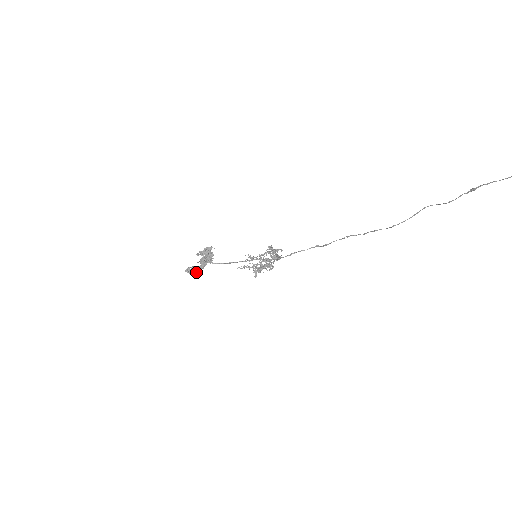
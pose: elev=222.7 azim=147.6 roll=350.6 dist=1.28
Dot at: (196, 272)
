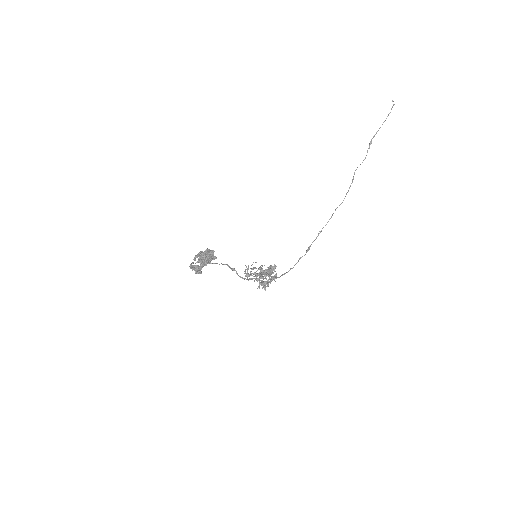
Dot at: (204, 264)
